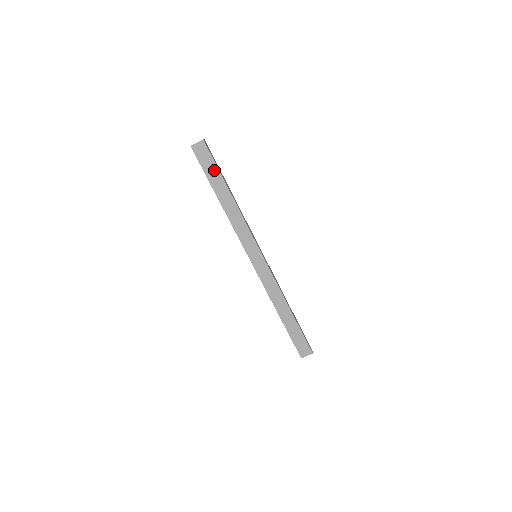
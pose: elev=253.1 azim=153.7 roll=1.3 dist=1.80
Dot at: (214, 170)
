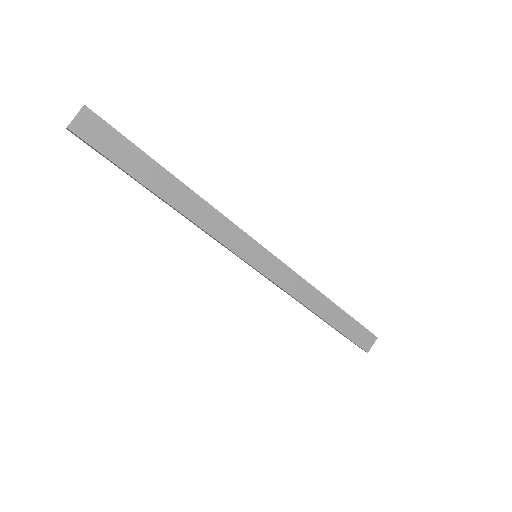
Dot at: (132, 153)
